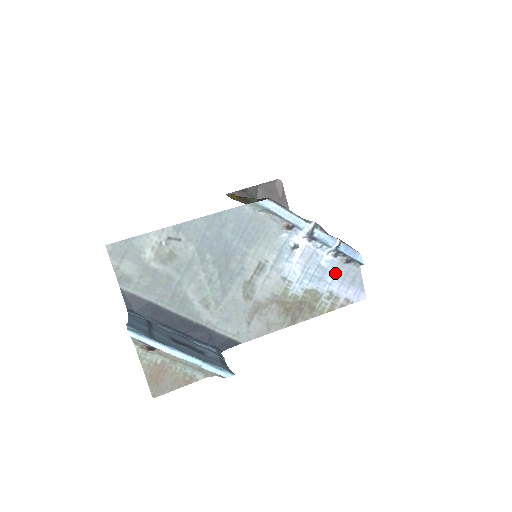
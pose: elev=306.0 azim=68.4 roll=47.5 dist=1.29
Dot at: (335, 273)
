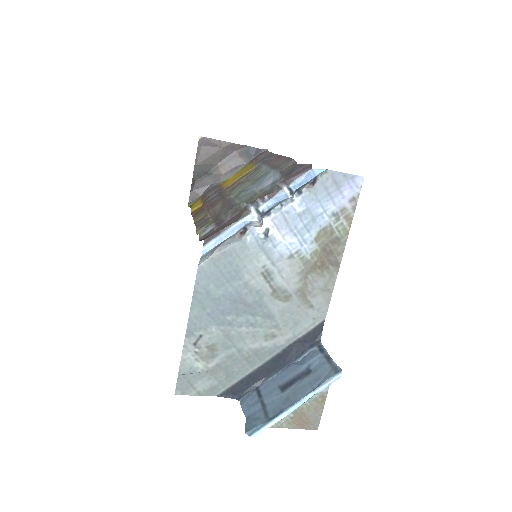
Dot at: (317, 201)
